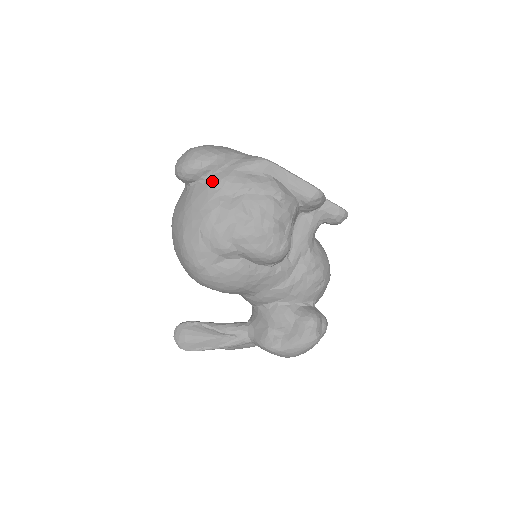
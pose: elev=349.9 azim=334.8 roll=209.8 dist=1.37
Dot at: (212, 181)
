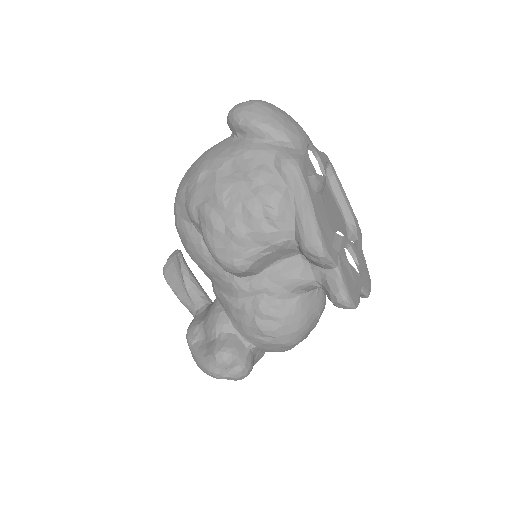
Dot at: (237, 144)
